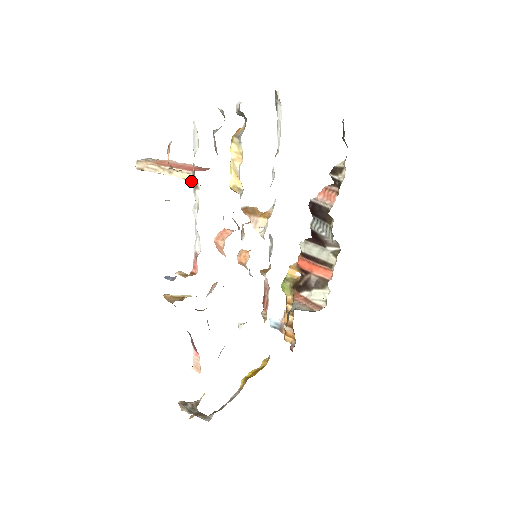
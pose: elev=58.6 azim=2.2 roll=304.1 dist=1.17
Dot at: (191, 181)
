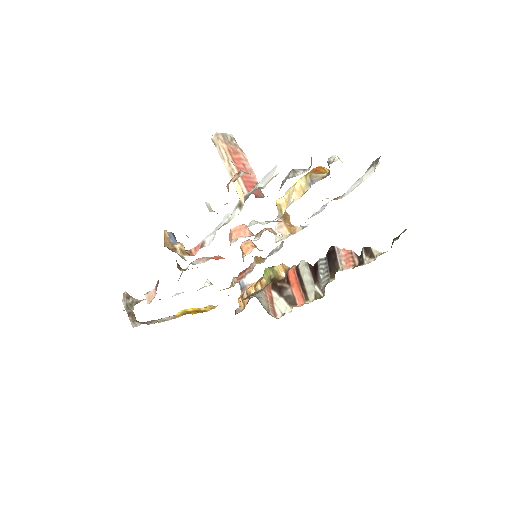
Dot at: (240, 199)
